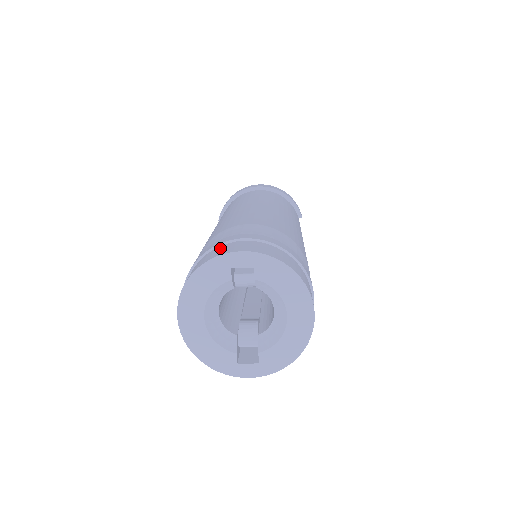
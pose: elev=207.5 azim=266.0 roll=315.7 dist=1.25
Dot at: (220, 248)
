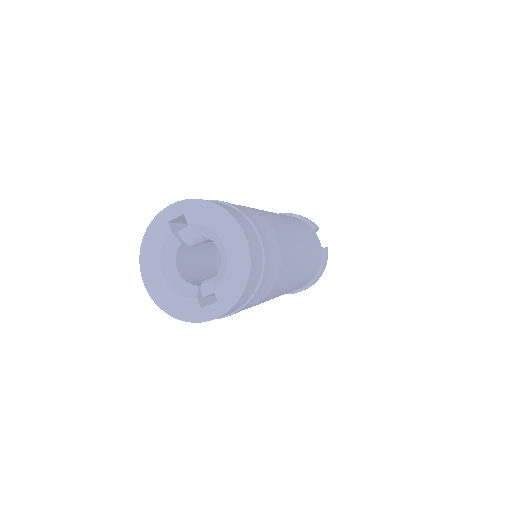
Dot at: occluded
